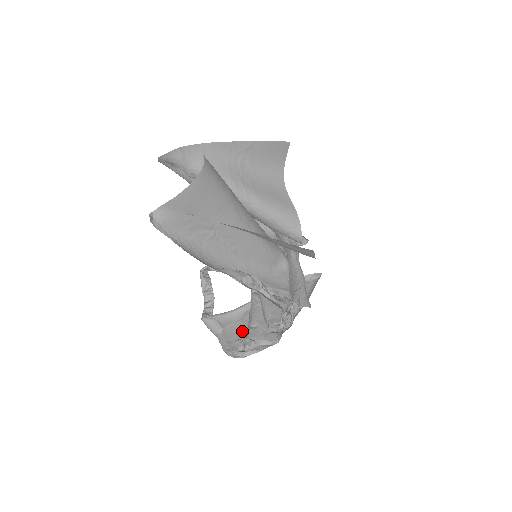
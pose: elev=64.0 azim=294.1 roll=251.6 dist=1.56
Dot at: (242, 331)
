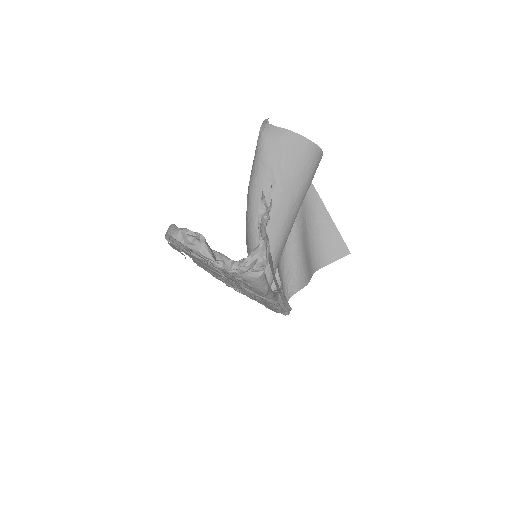
Dot at: occluded
